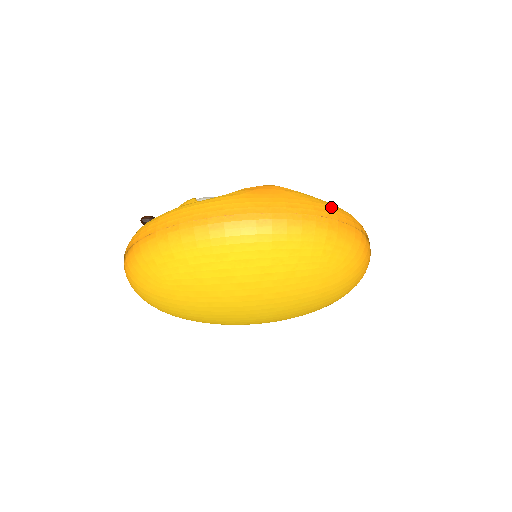
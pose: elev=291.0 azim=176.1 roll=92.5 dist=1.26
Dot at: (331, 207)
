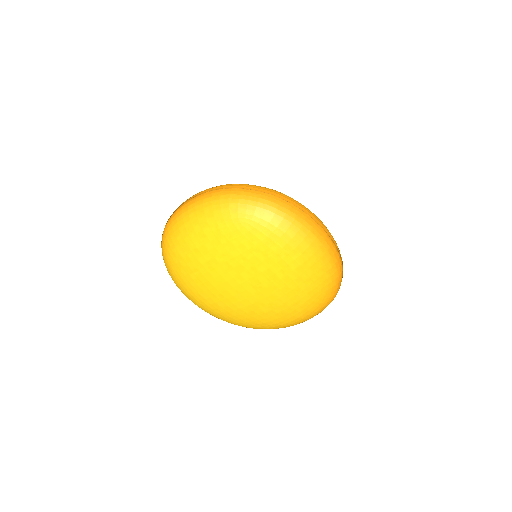
Dot at: (243, 184)
